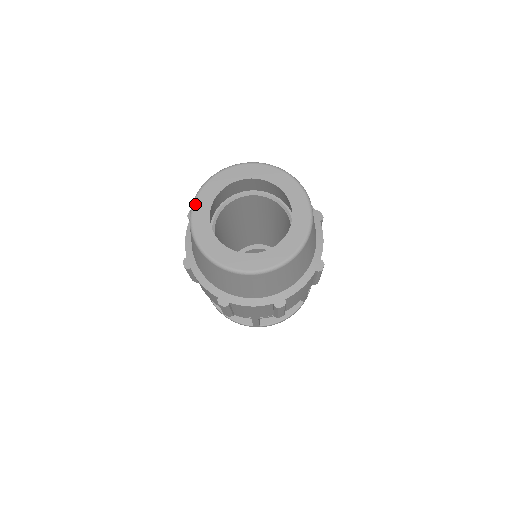
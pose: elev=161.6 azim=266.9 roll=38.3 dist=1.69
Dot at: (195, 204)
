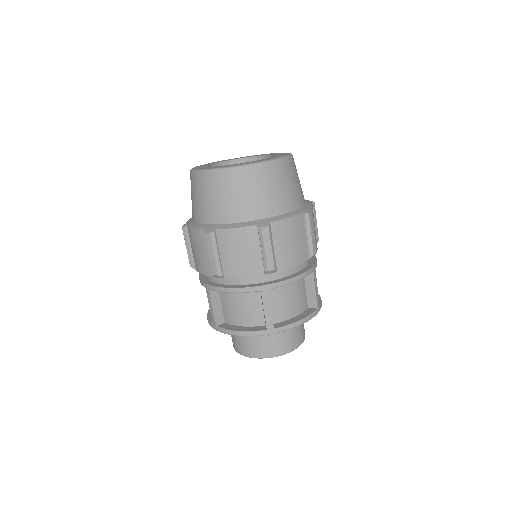
Dot at: occluded
